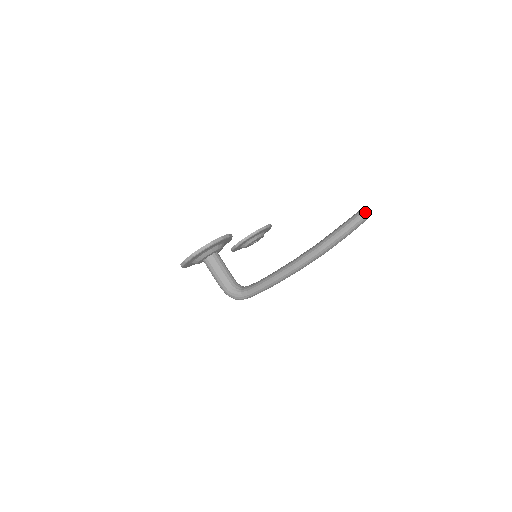
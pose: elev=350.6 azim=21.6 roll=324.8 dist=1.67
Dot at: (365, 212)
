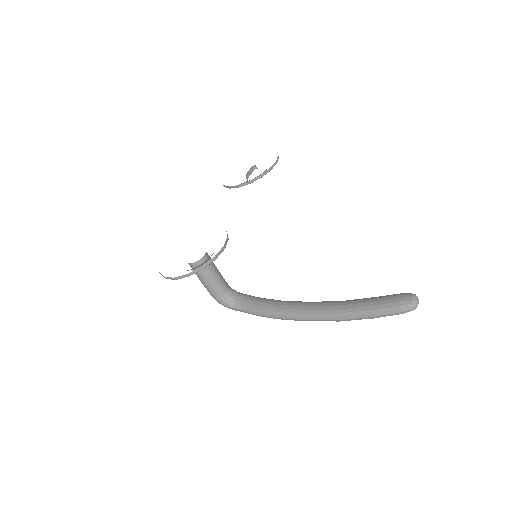
Dot at: (412, 308)
